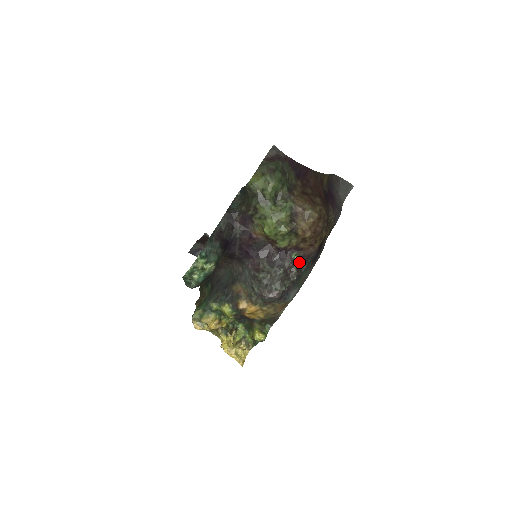
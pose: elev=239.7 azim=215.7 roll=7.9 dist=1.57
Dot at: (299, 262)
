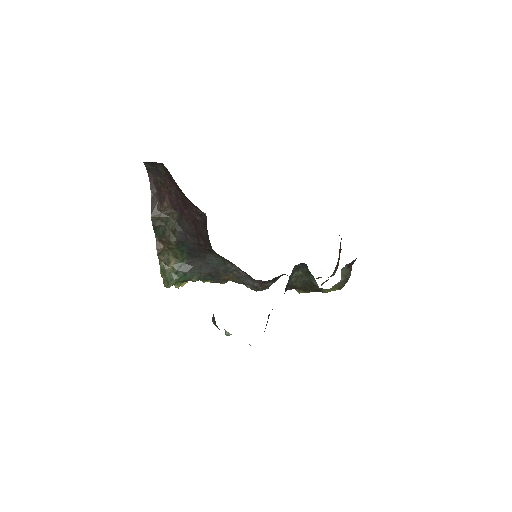
Dot at: occluded
